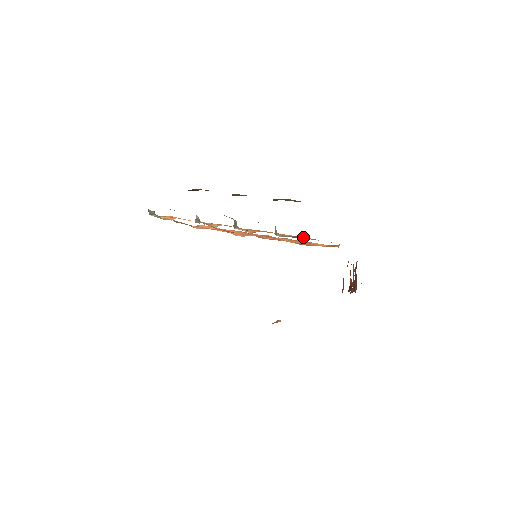
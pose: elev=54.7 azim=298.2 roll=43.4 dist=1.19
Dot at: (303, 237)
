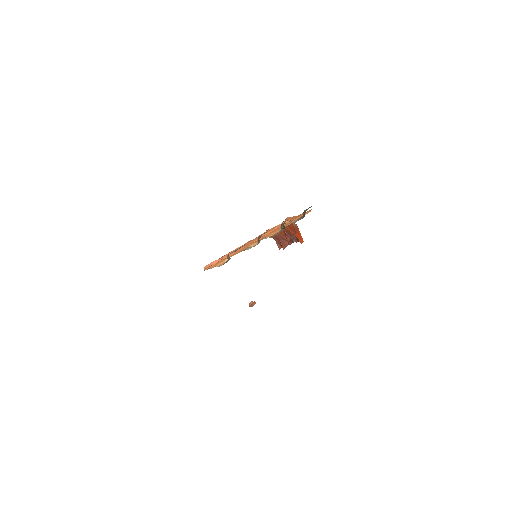
Dot at: (297, 218)
